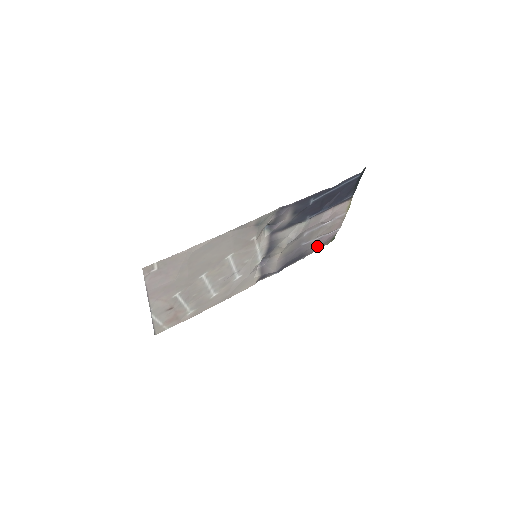
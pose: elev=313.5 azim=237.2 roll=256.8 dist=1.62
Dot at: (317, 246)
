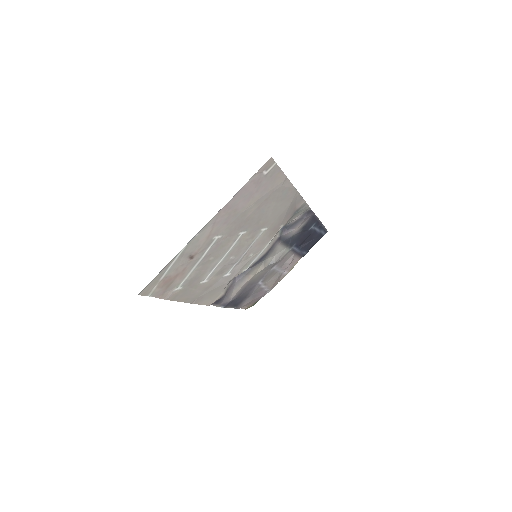
Dot at: (252, 299)
